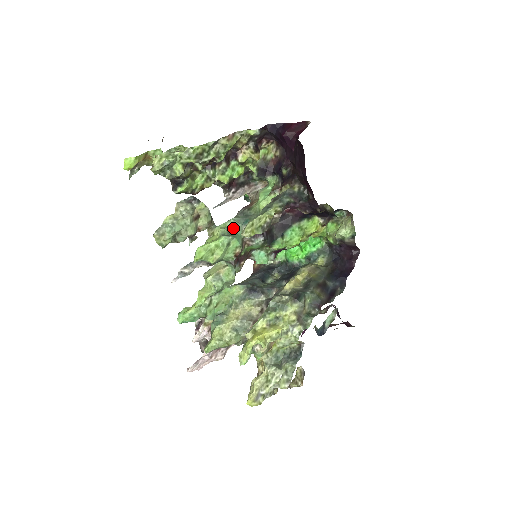
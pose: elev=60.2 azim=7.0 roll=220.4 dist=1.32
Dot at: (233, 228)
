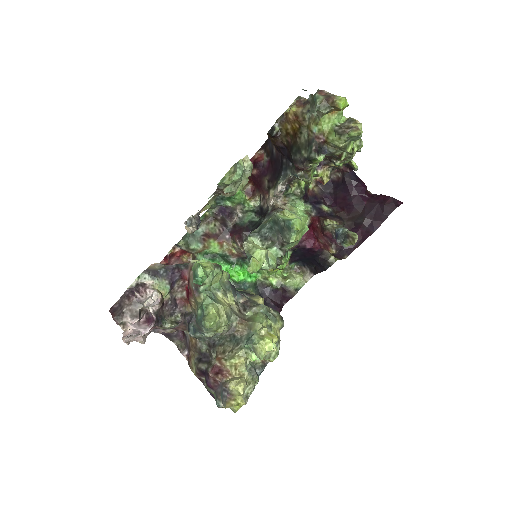
Dot at: occluded
